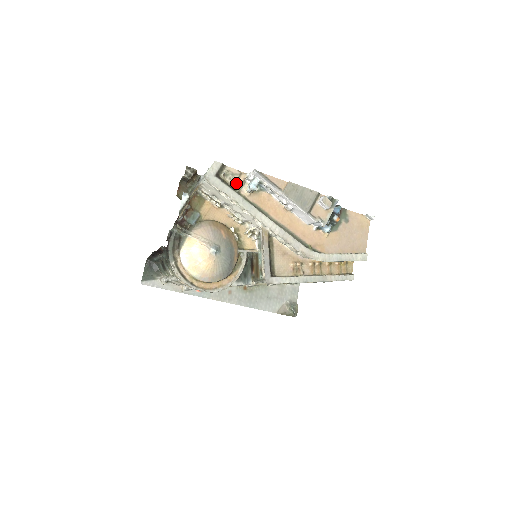
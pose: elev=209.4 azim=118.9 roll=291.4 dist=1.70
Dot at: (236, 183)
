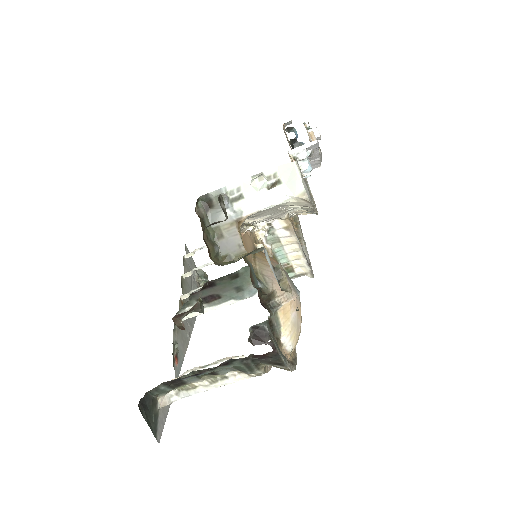
Dot at: occluded
